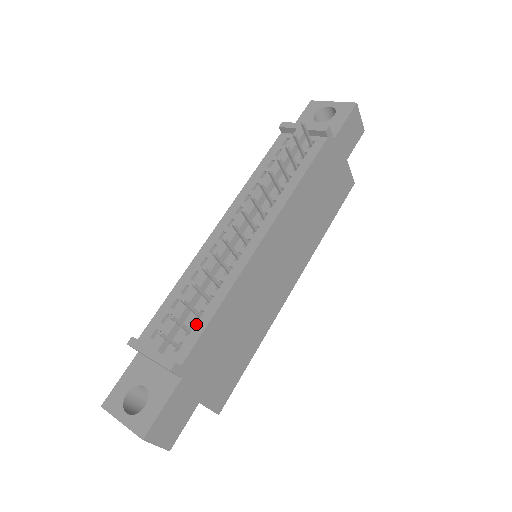
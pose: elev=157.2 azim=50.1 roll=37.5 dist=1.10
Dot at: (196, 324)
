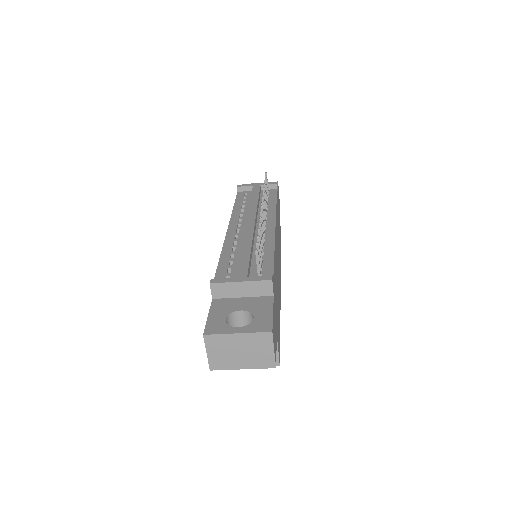
Dot at: (263, 265)
